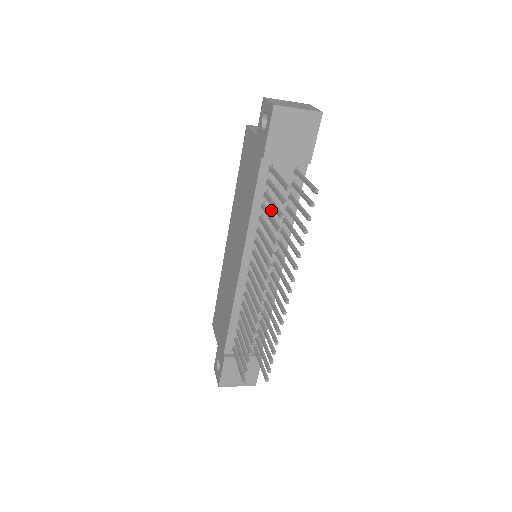
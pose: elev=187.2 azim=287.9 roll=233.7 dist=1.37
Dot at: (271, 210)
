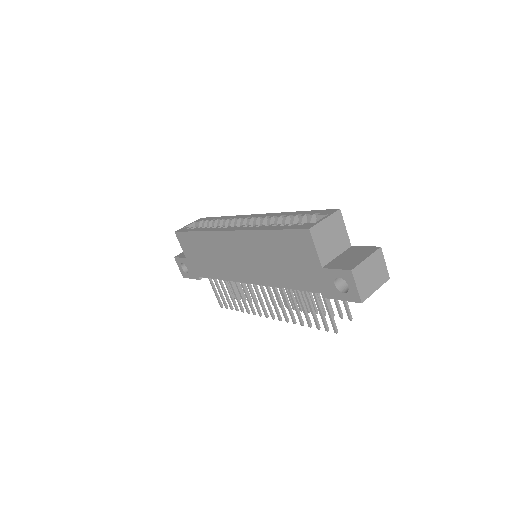
Dot at: occluded
